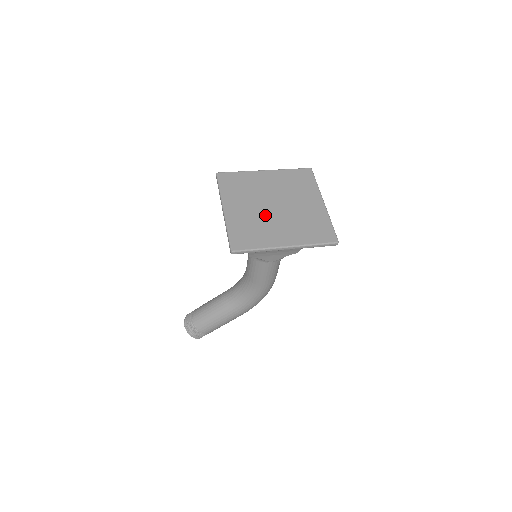
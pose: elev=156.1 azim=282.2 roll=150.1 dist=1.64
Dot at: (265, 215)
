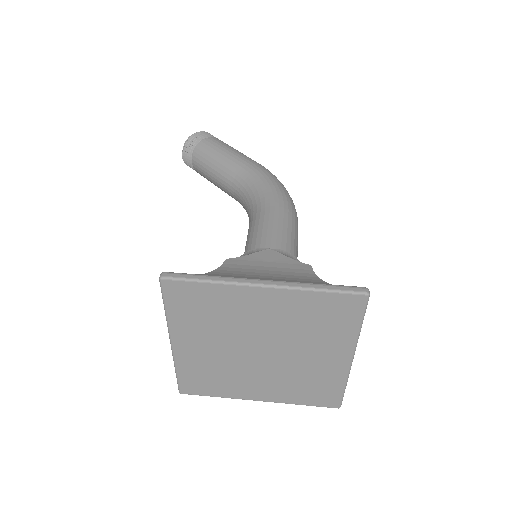
Dot at: (239, 362)
